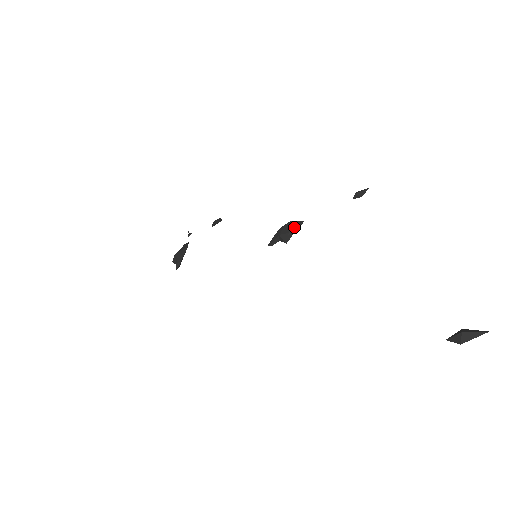
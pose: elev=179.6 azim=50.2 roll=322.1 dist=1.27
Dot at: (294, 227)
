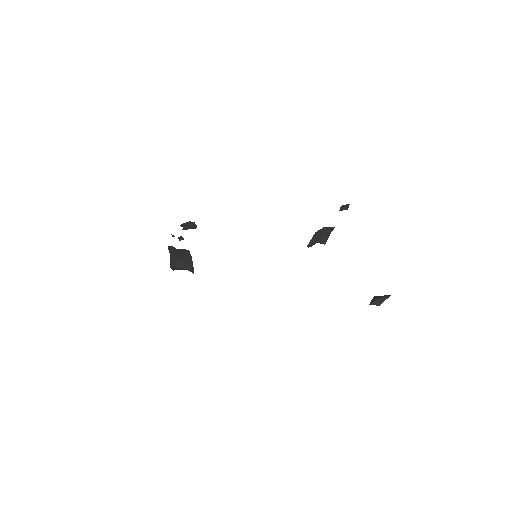
Dot at: (329, 232)
